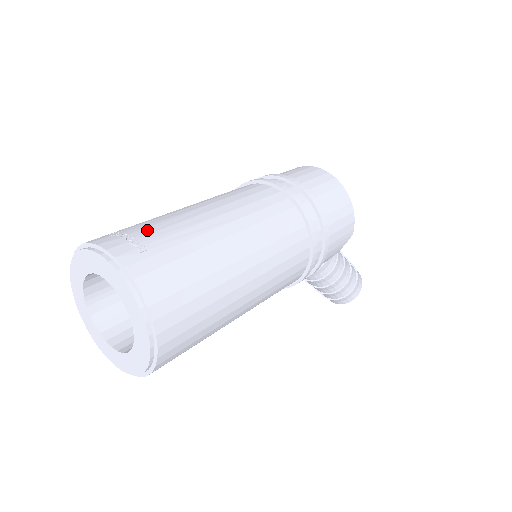
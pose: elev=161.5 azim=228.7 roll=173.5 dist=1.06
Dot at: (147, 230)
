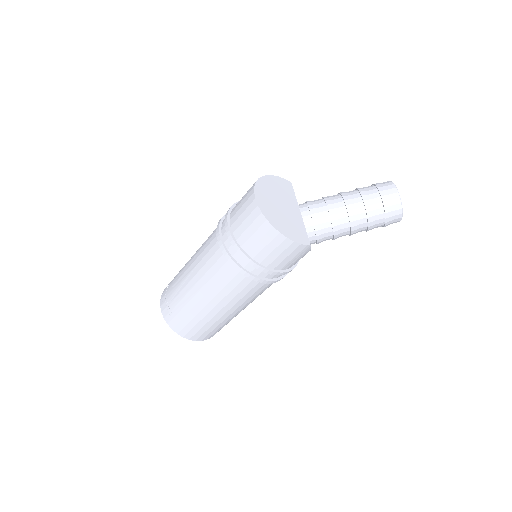
Dot at: (171, 297)
